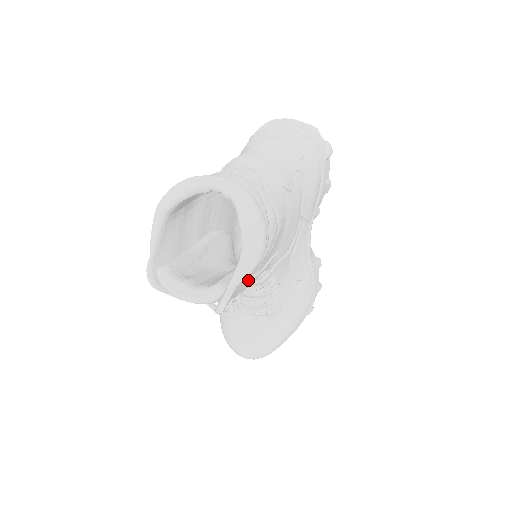
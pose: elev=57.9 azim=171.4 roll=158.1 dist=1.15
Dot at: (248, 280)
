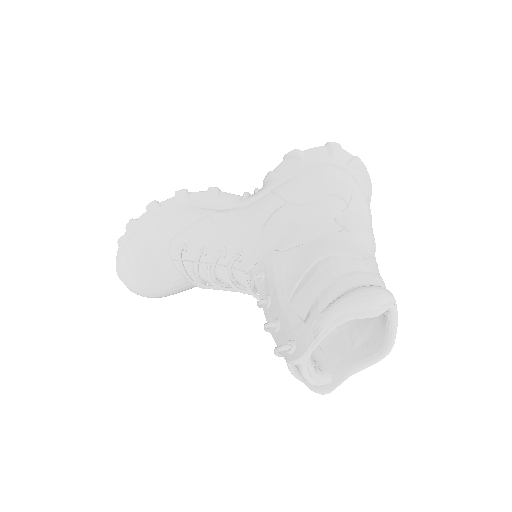
Dot at: occluded
